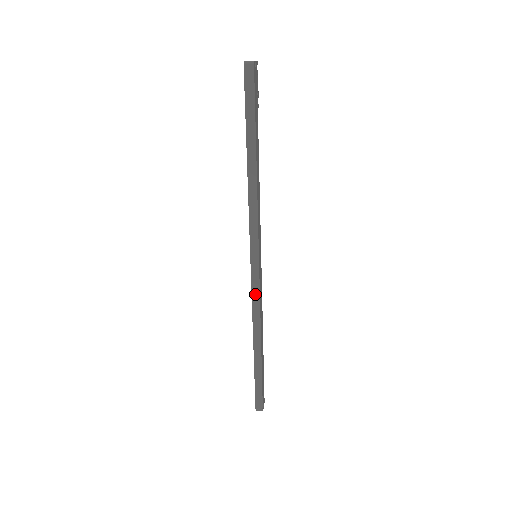
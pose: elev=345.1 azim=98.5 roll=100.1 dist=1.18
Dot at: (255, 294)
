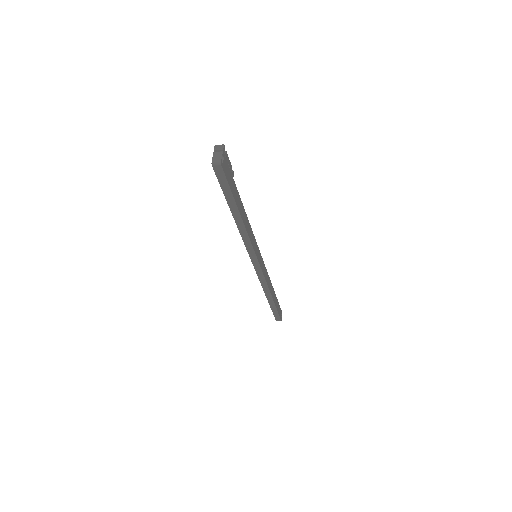
Dot at: (260, 277)
